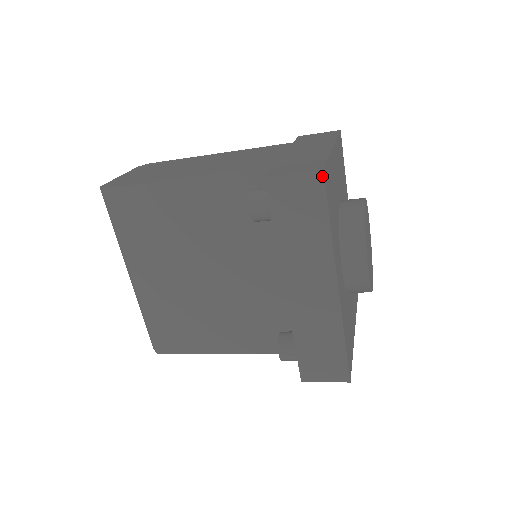
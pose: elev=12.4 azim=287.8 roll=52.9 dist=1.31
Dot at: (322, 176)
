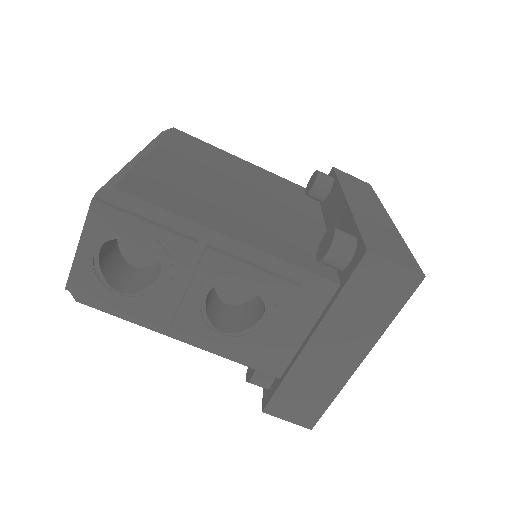
Dot at: (370, 185)
